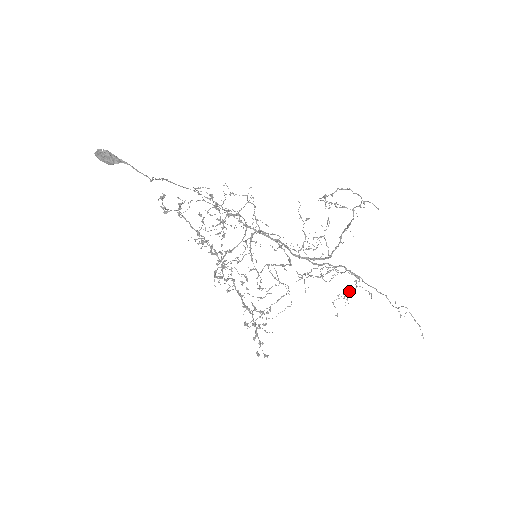
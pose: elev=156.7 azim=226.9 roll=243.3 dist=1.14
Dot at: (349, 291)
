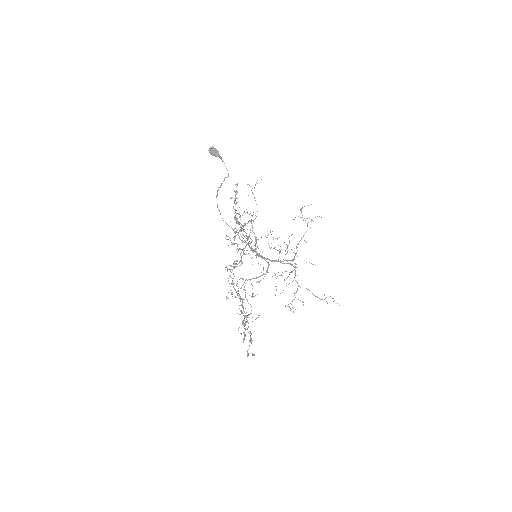
Dot at: (292, 301)
